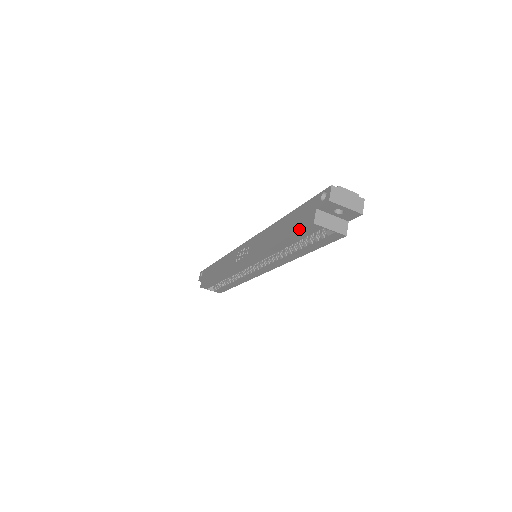
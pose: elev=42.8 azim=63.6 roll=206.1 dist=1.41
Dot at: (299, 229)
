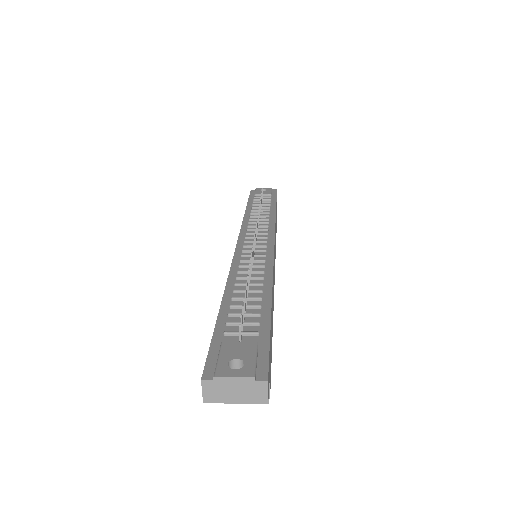
Dot at: occluded
